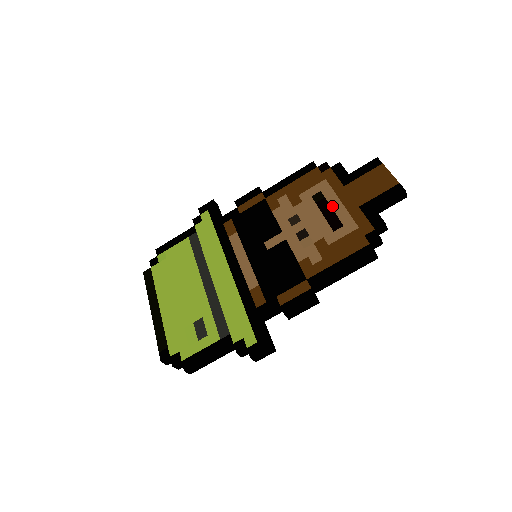
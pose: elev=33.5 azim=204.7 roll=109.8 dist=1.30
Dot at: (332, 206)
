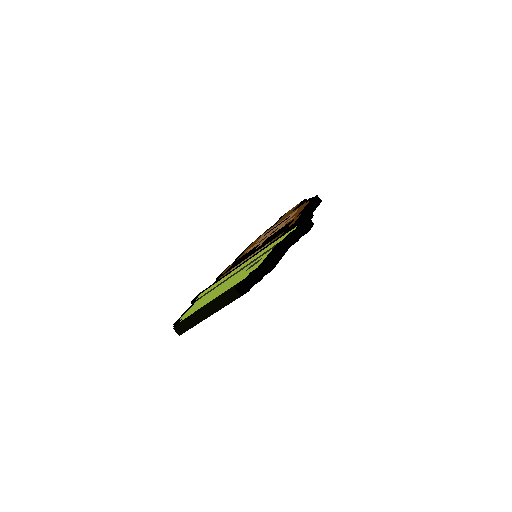
Dot at: (278, 224)
